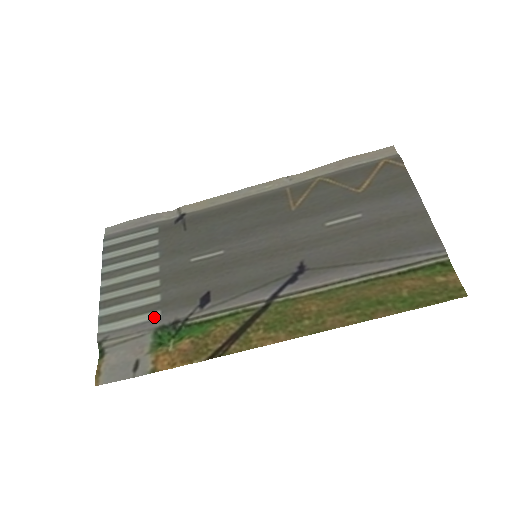
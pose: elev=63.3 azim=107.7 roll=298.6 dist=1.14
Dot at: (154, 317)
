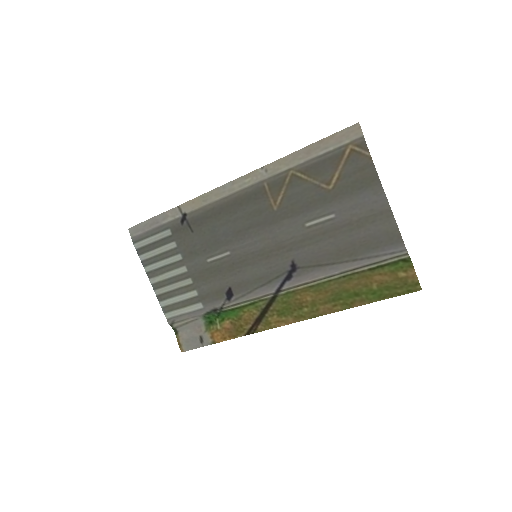
Dot at: (199, 308)
